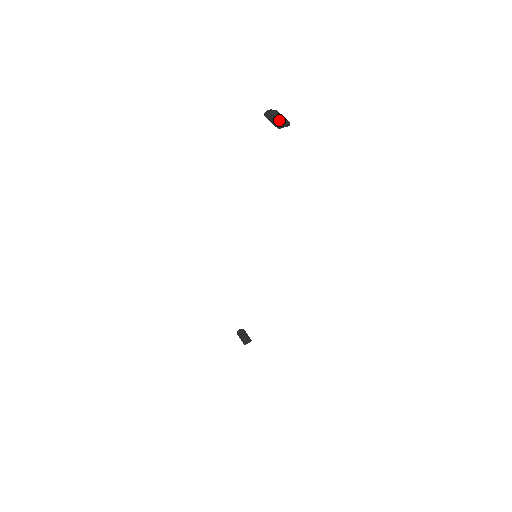
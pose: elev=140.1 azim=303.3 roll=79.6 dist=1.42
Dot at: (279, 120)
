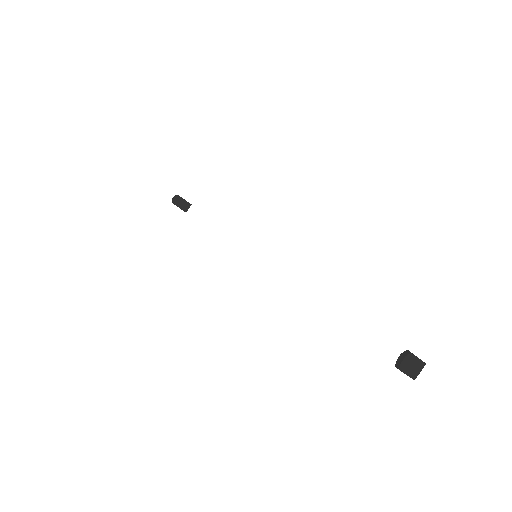
Dot at: (415, 370)
